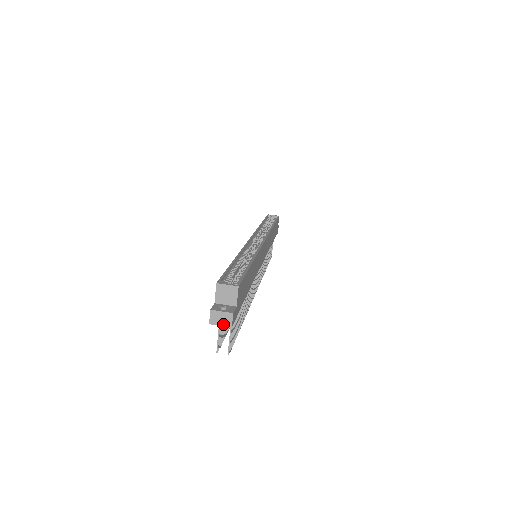
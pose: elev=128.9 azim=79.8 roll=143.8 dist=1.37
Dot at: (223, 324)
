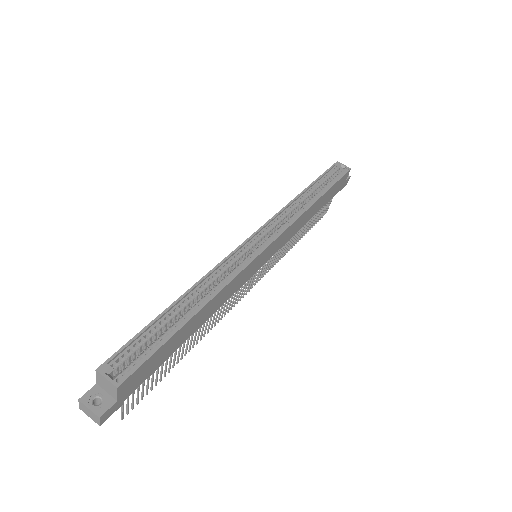
Dot at: (92, 418)
